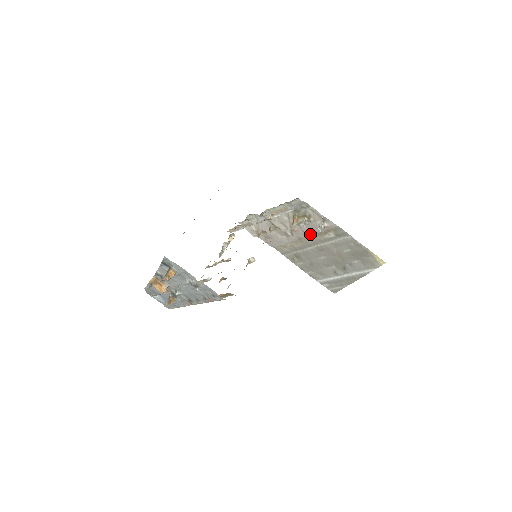
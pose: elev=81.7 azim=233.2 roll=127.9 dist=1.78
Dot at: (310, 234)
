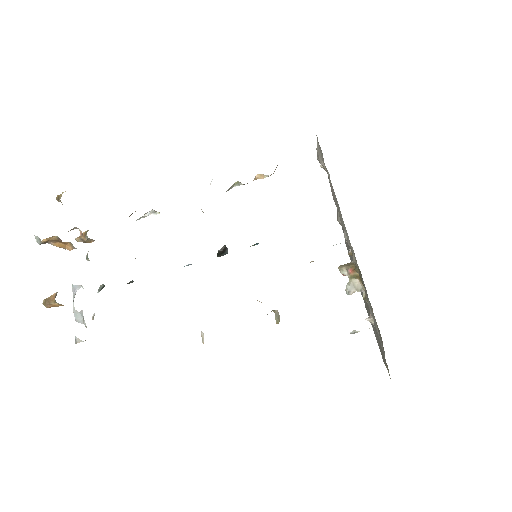
Dot at: occluded
